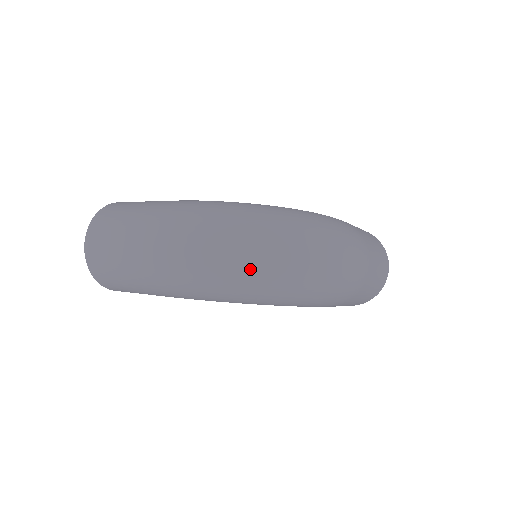
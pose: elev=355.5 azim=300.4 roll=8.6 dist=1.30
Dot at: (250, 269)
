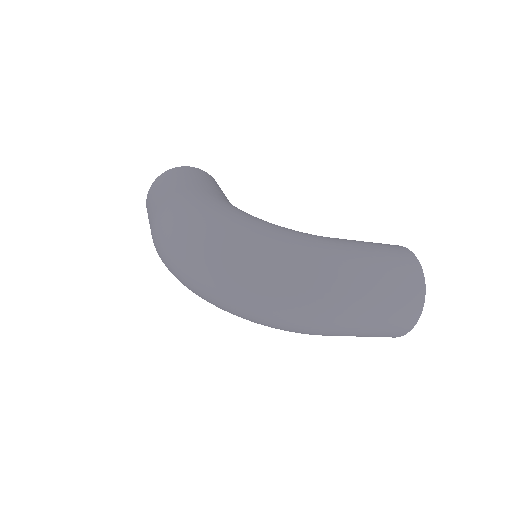
Dot at: (193, 281)
